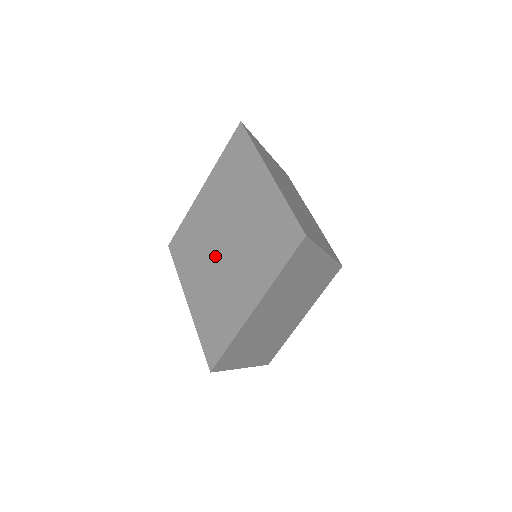
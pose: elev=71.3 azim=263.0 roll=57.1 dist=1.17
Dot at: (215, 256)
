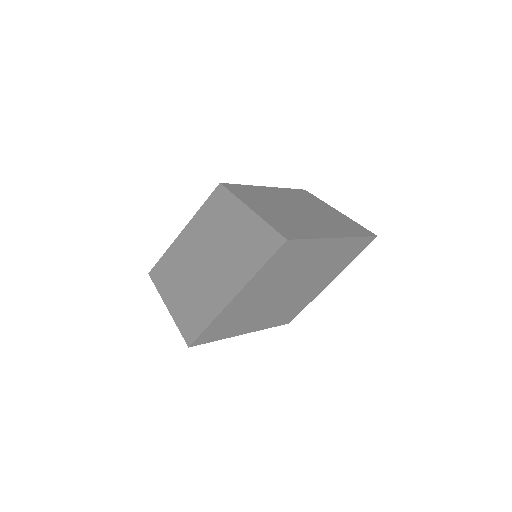
Dot at: (286, 208)
